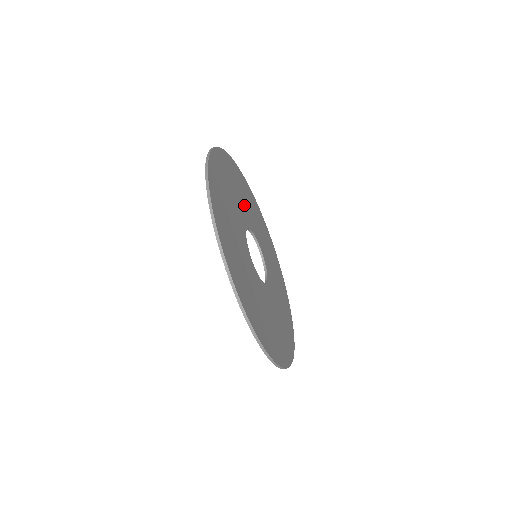
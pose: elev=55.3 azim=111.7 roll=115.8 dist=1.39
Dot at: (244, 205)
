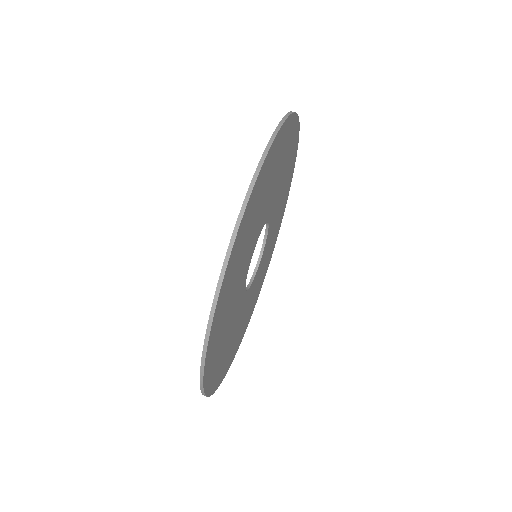
Dot at: (273, 229)
